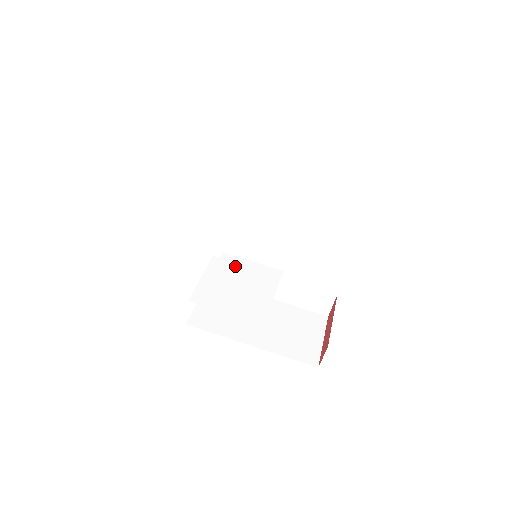
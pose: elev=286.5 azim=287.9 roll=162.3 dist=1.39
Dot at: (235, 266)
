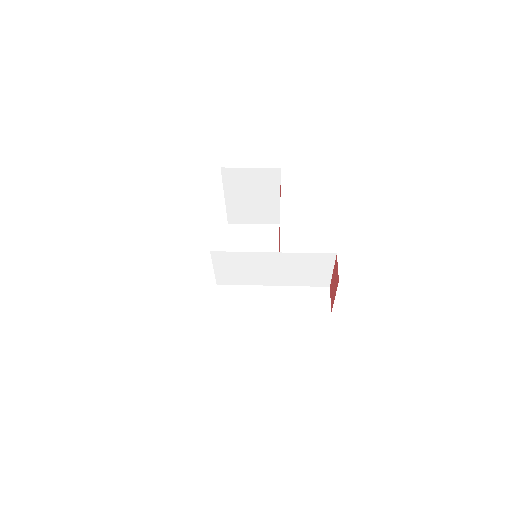
Dot at: (238, 282)
